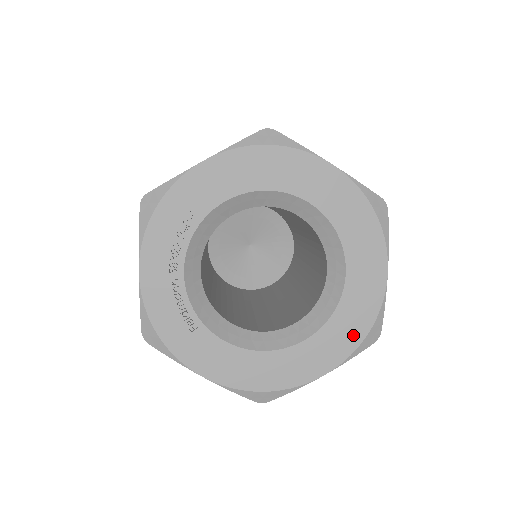
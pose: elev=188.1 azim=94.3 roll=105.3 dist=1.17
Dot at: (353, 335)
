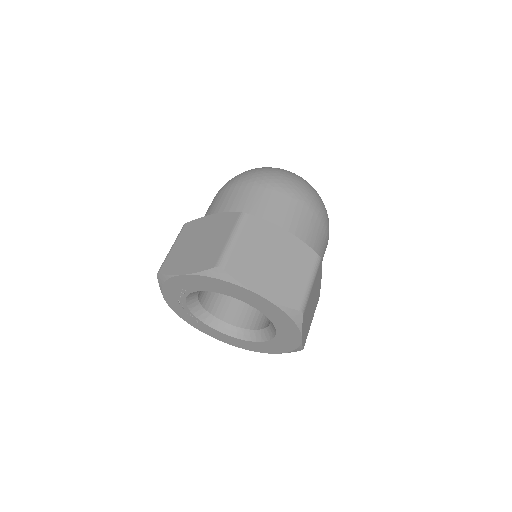
Dot at: (284, 349)
